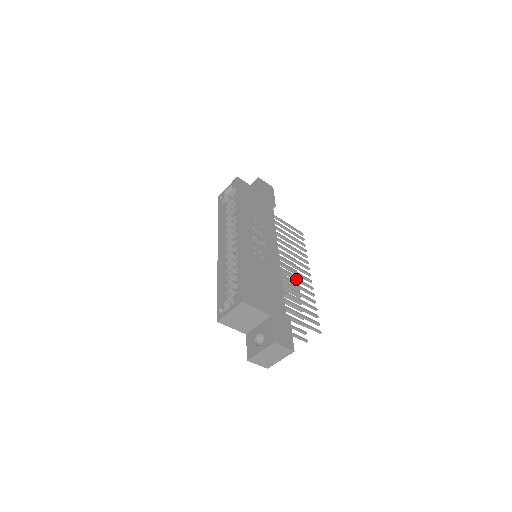
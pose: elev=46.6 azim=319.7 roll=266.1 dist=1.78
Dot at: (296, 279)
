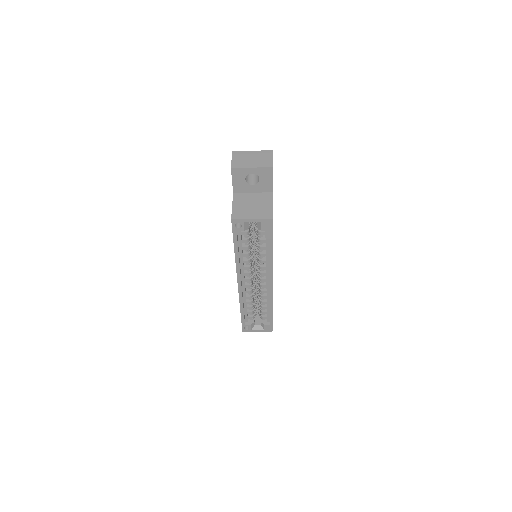
Dot at: occluded
